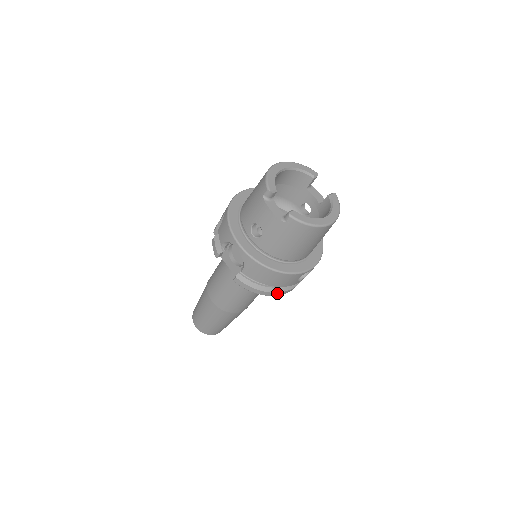
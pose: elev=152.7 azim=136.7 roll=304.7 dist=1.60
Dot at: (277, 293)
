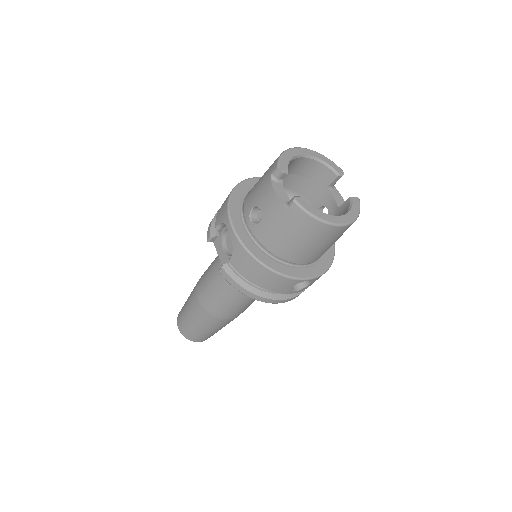
Dot at: (265, 299)
